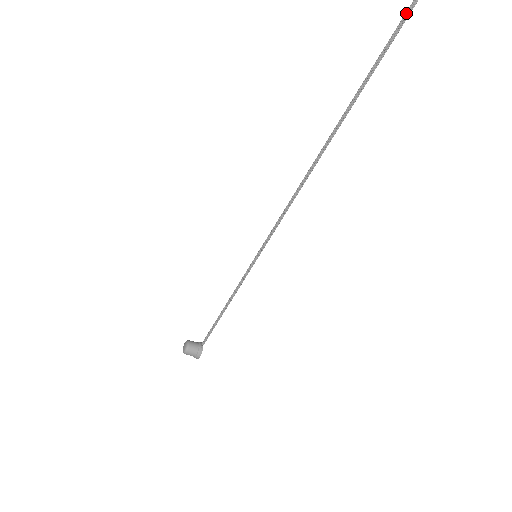
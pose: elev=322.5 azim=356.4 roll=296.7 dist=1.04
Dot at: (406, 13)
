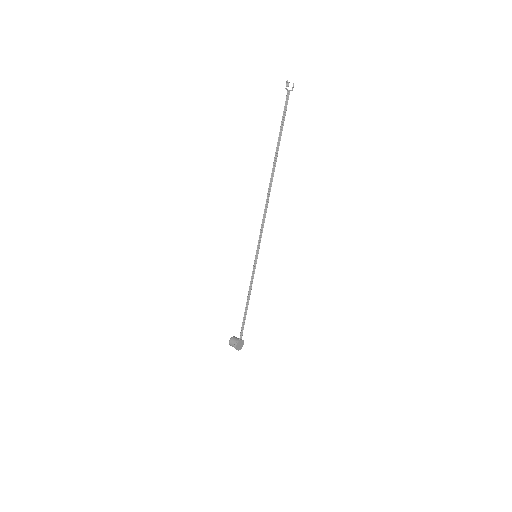
Dot at: (287, 98)
